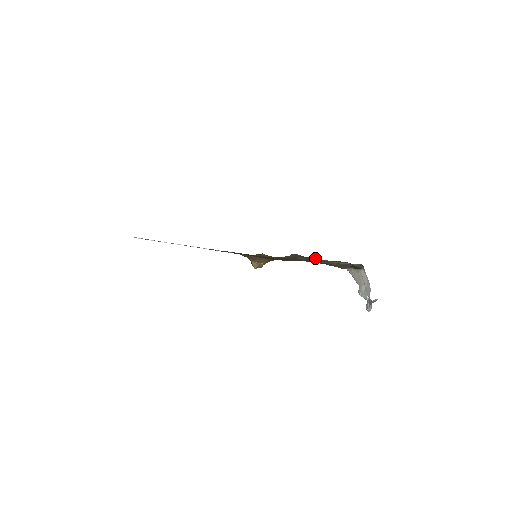
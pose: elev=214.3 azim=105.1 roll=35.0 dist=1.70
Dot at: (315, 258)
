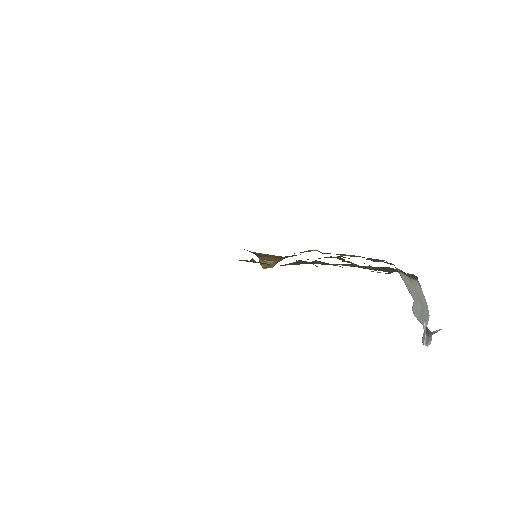
Dot at: (337, 265)
